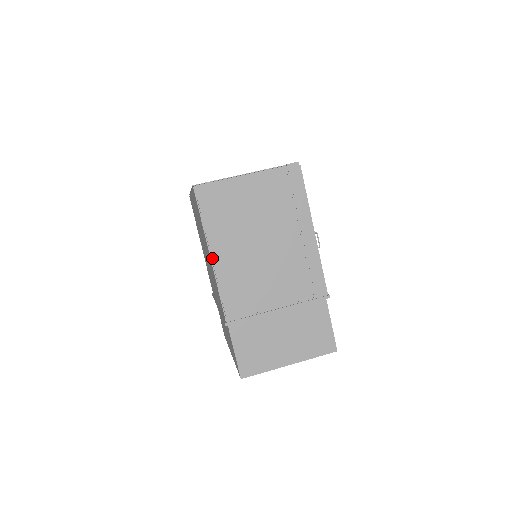
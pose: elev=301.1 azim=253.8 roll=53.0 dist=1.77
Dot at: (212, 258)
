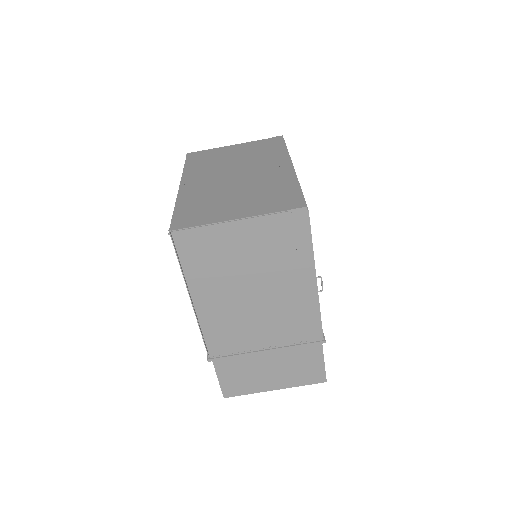
Dot at: (193, 304)
